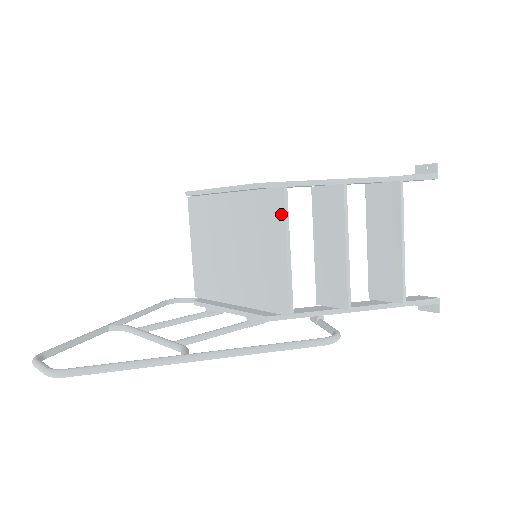
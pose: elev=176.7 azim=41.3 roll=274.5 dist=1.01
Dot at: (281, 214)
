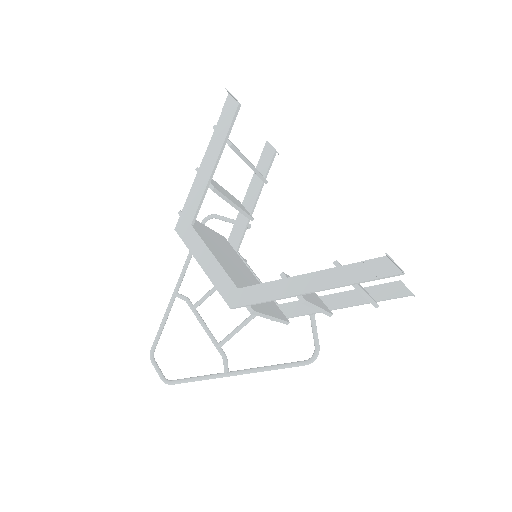
Dot at: occluded
